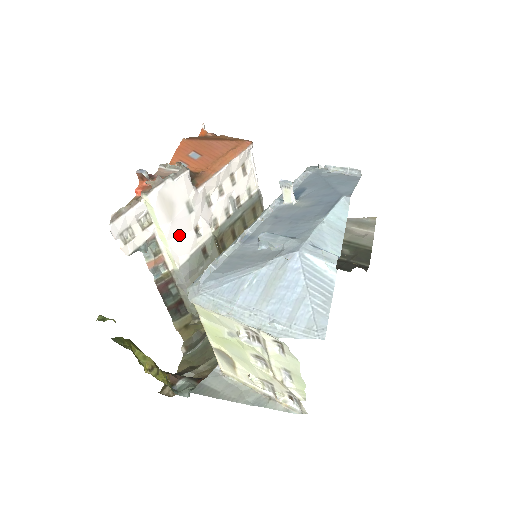
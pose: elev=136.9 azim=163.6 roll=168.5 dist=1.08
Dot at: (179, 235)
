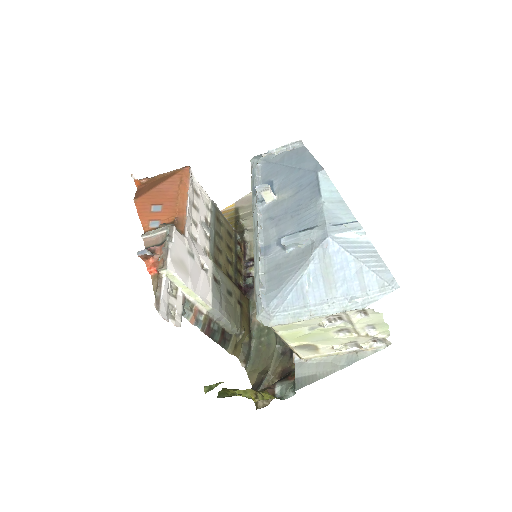
Dot at: (198, 282)
